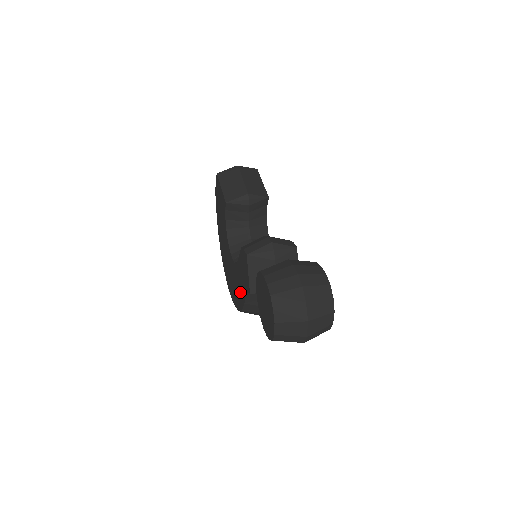
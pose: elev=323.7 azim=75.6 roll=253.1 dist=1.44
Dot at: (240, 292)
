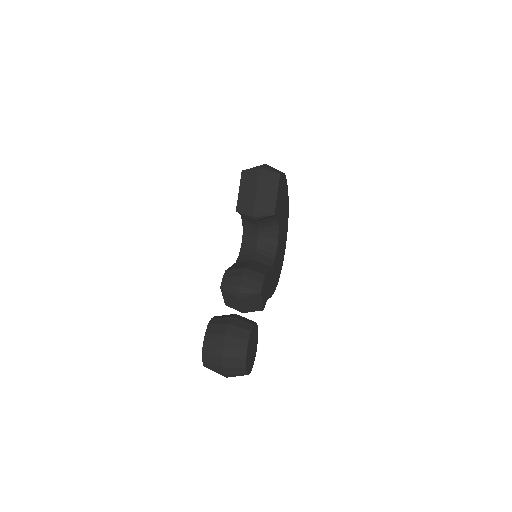
Dot at: occluded
